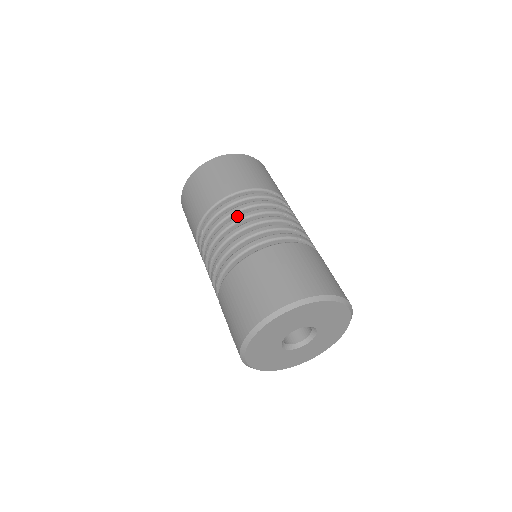
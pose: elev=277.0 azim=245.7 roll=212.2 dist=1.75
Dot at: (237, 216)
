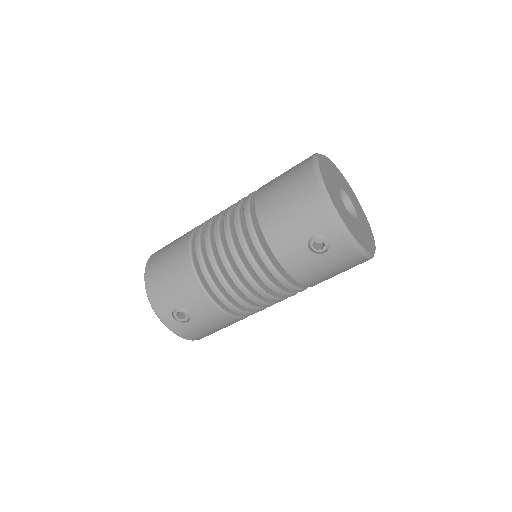
Dot at: occluded
